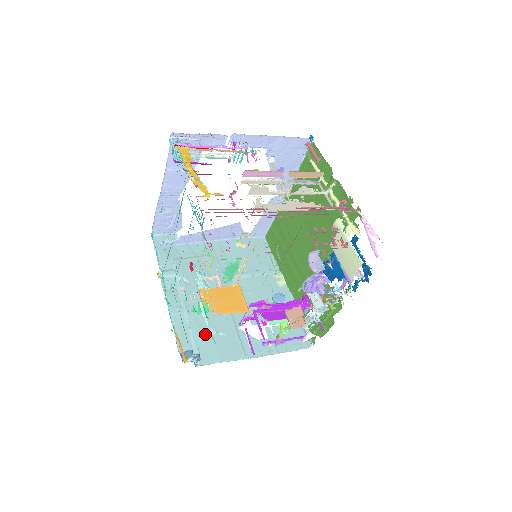
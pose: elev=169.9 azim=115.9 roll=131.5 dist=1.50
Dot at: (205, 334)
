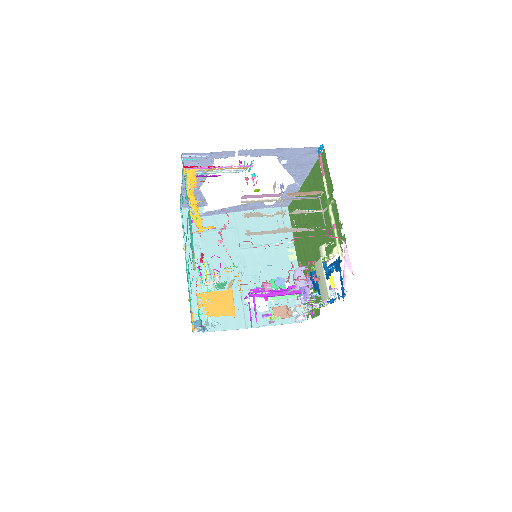
Dot at: occluded
